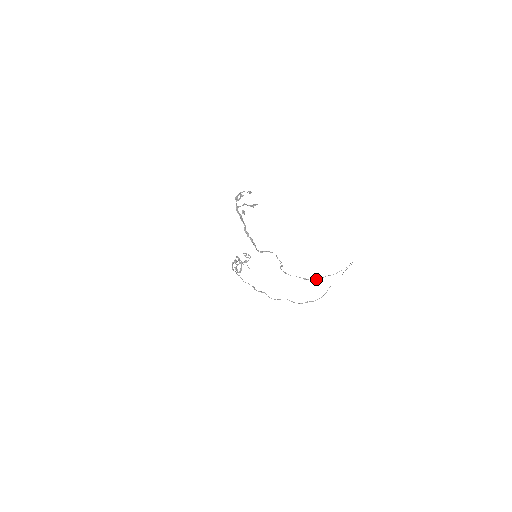
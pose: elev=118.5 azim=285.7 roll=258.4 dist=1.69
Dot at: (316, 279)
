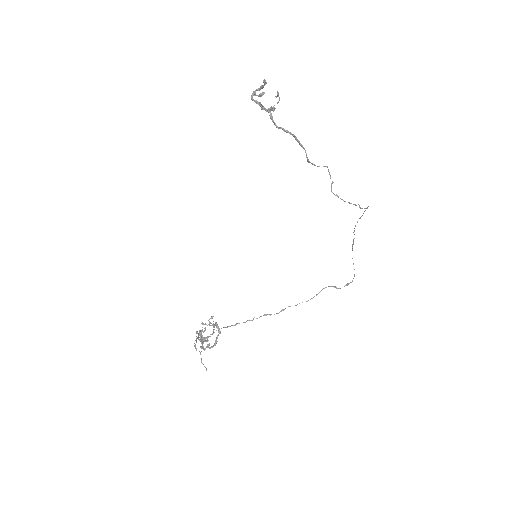
Dot at: occluded
